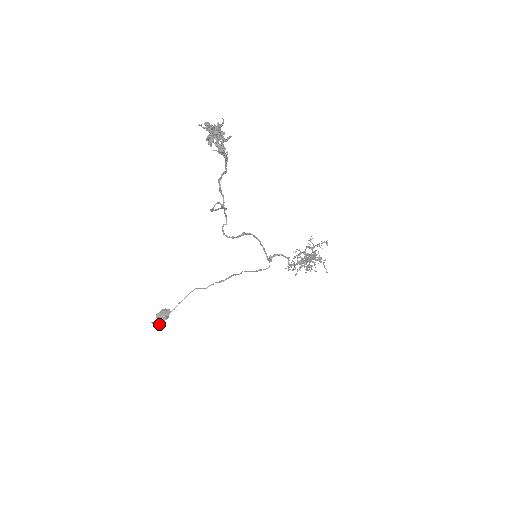
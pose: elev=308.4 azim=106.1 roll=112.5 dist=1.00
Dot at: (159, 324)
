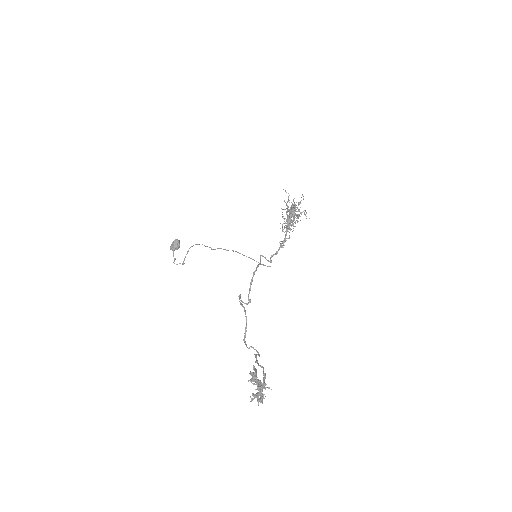
Dot at: occluded
